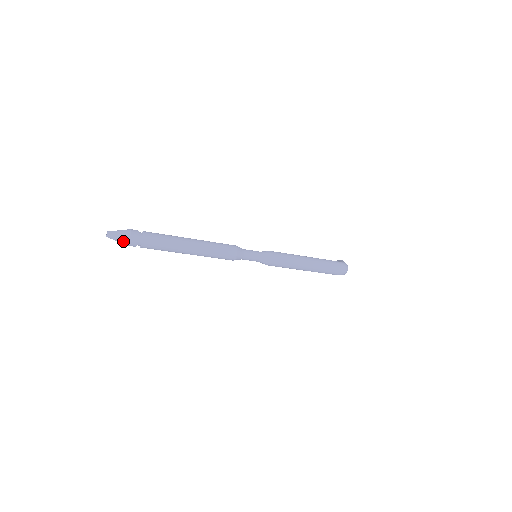
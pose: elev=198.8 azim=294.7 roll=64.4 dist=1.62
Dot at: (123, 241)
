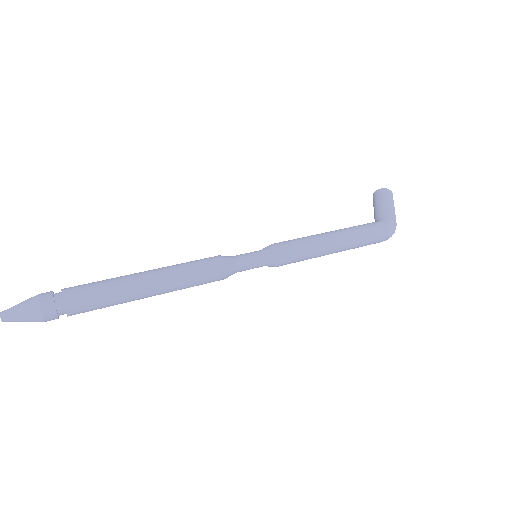
Dot at: (33, 321)
